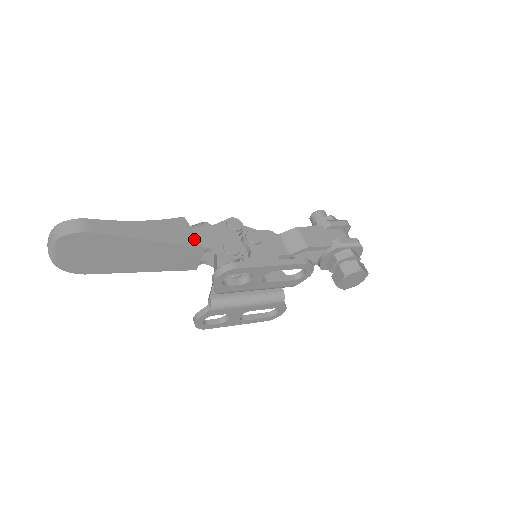
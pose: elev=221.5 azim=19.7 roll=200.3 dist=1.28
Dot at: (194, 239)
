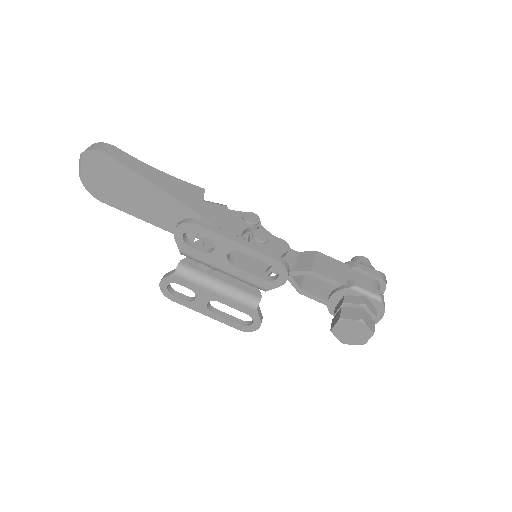
Dot at: (197, 206)
